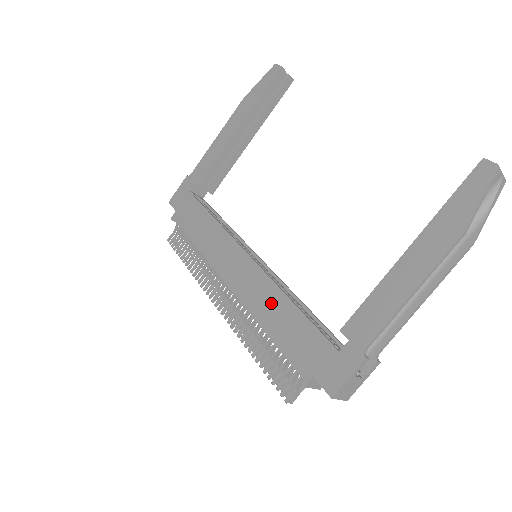
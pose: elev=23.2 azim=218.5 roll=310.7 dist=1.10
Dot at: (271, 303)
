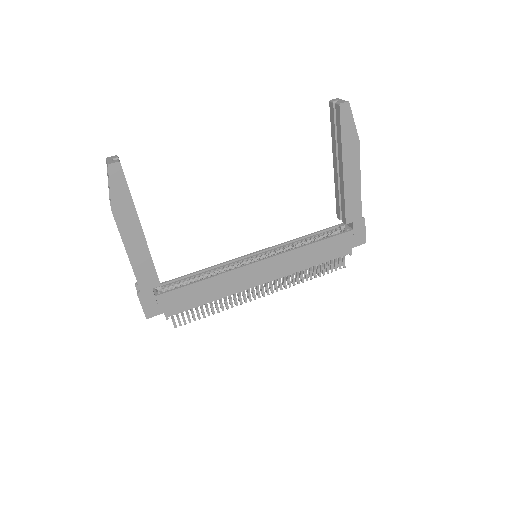
Dot at: (303, 257)
